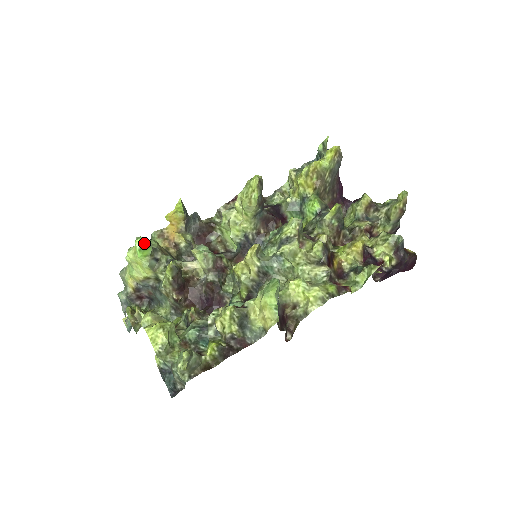
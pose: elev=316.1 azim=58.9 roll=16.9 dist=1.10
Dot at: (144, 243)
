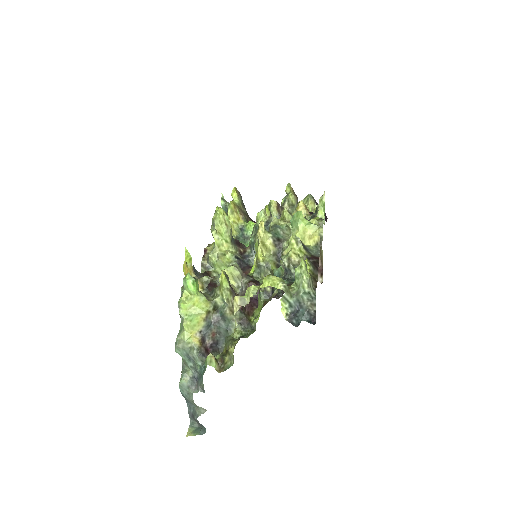
Dot at: (192, 277)
